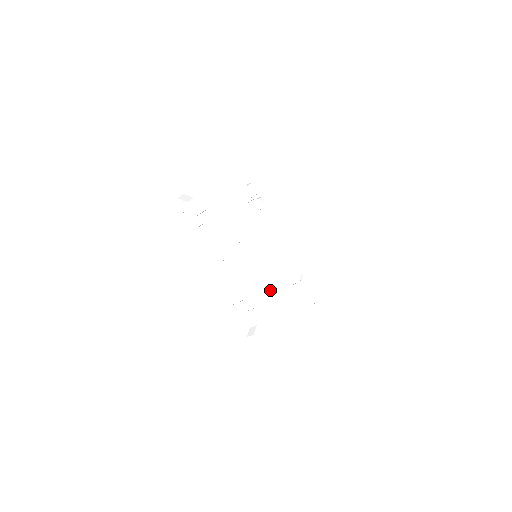
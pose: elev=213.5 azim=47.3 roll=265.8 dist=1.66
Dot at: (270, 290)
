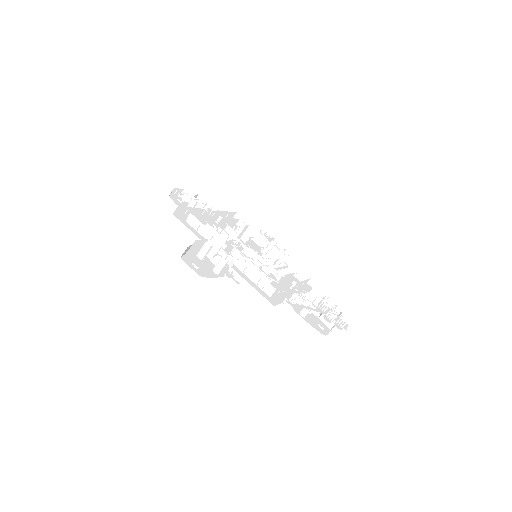
Dot at: (262, 276)
